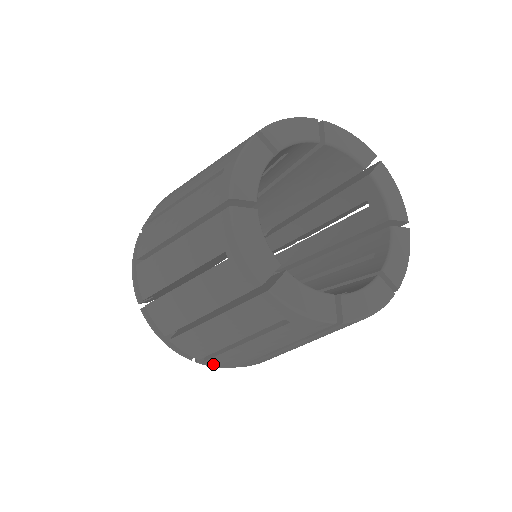
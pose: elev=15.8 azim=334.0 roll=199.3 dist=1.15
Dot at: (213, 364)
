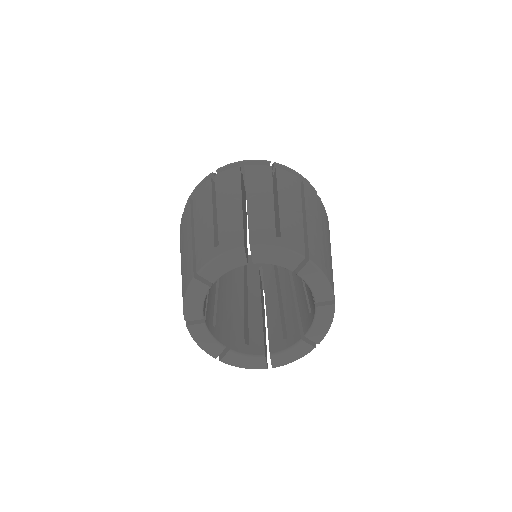
Dot at: occluded
